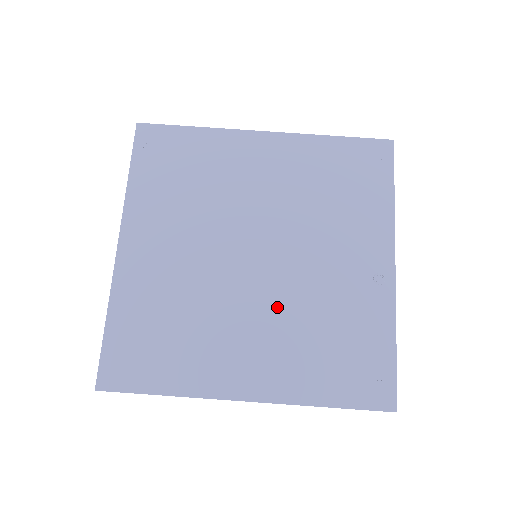
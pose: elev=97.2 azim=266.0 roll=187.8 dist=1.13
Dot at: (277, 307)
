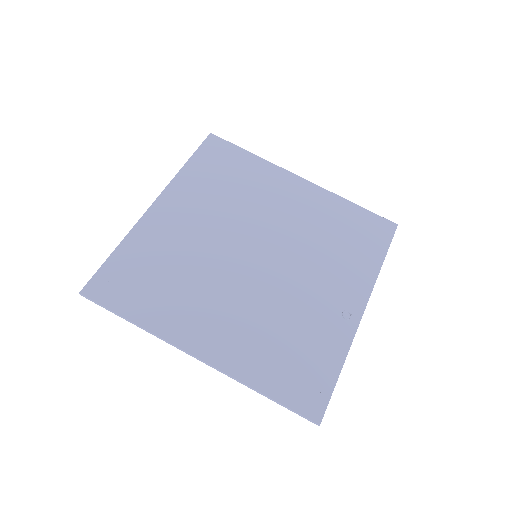
Dot at: (256, 298)
